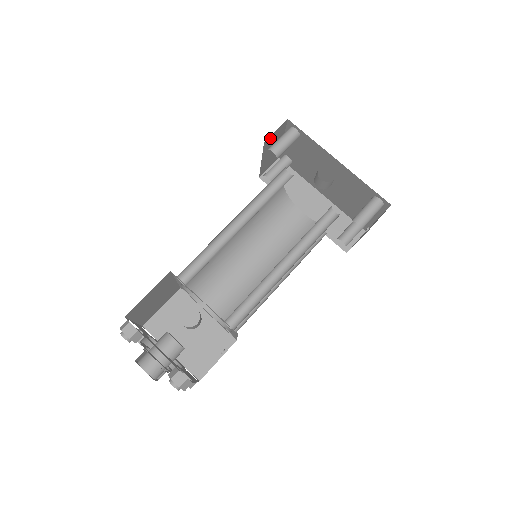
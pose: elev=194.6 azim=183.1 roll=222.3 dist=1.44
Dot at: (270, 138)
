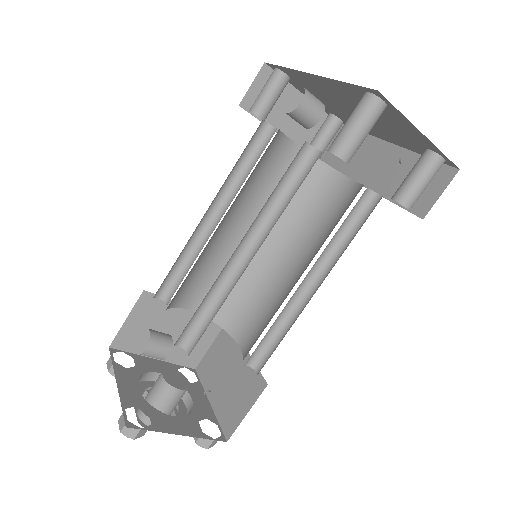
Dot at: (252, 98)
